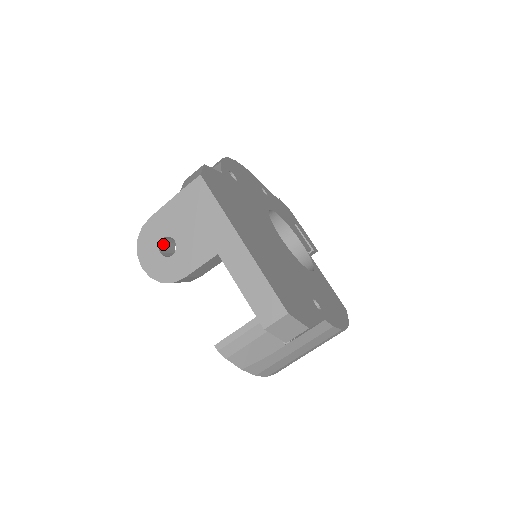
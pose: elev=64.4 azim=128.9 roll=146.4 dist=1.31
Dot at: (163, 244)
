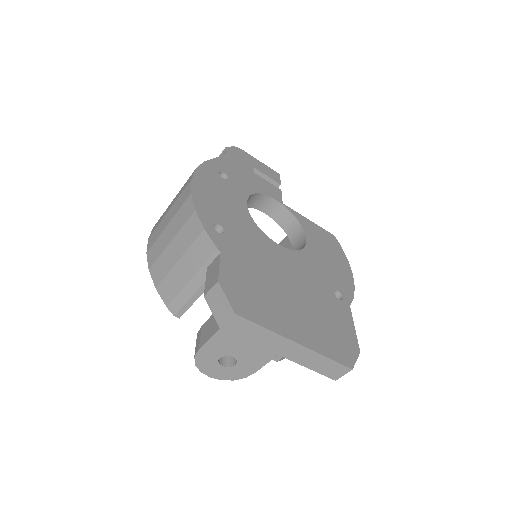
Dot at: occluded
